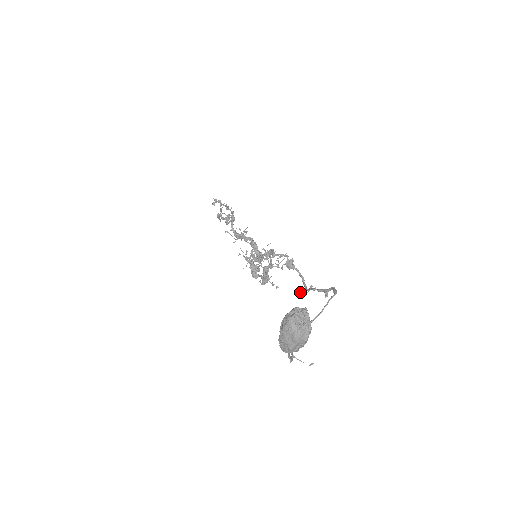
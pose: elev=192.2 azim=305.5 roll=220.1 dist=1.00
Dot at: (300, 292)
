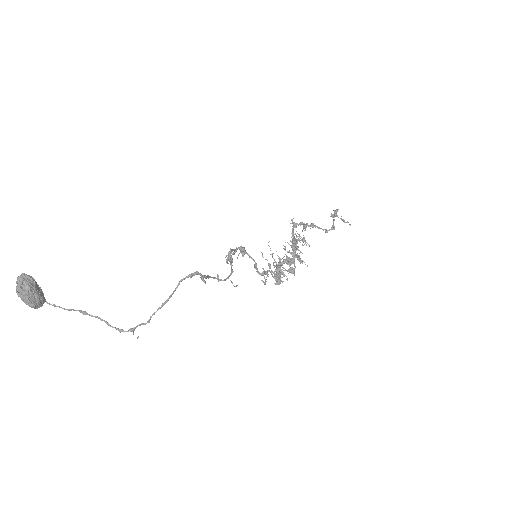
Dot at: occluded
